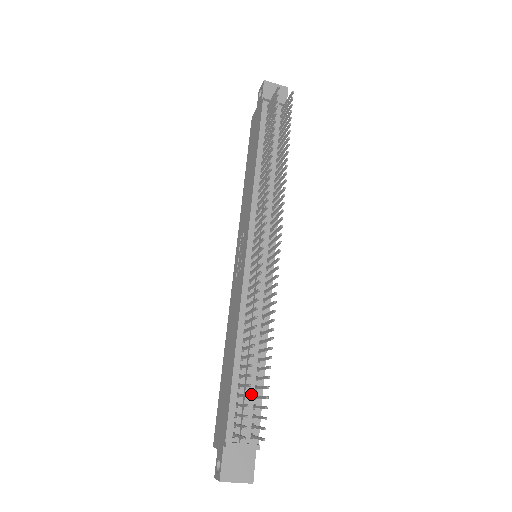
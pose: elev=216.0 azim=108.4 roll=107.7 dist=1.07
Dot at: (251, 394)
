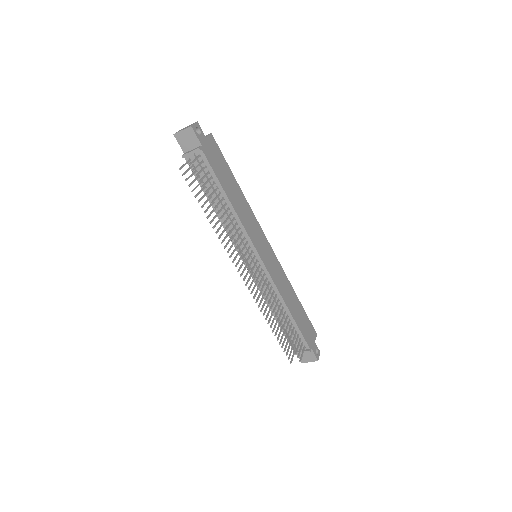
Dot at: occluded
